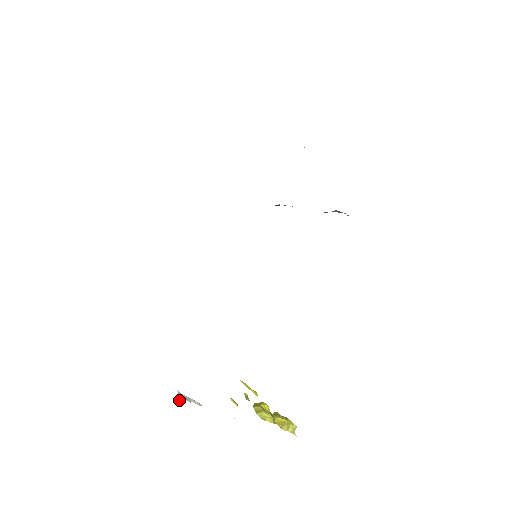
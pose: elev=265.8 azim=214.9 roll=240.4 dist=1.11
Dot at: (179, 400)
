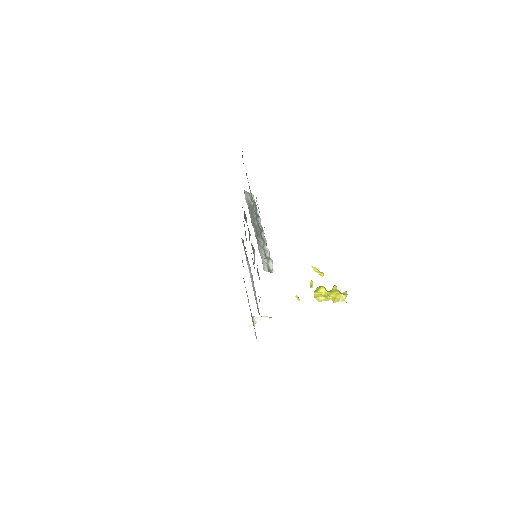
Dot at: occluded
